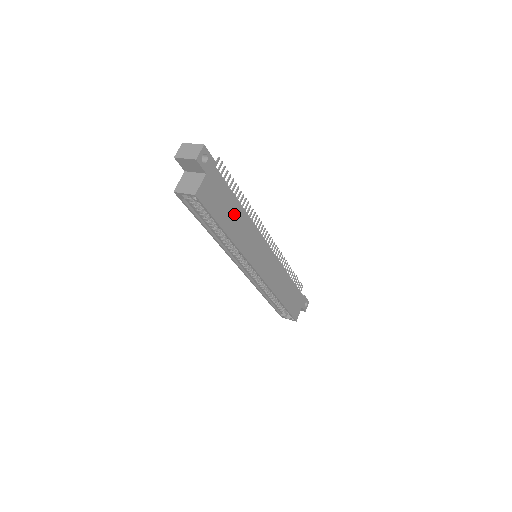
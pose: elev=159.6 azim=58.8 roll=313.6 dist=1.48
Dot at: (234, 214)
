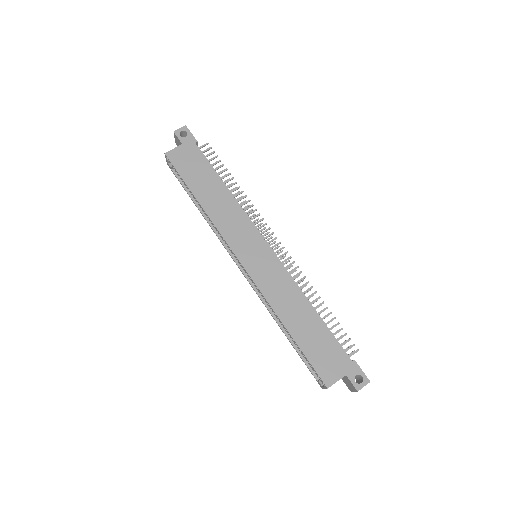
Dot at: (212, 187)
